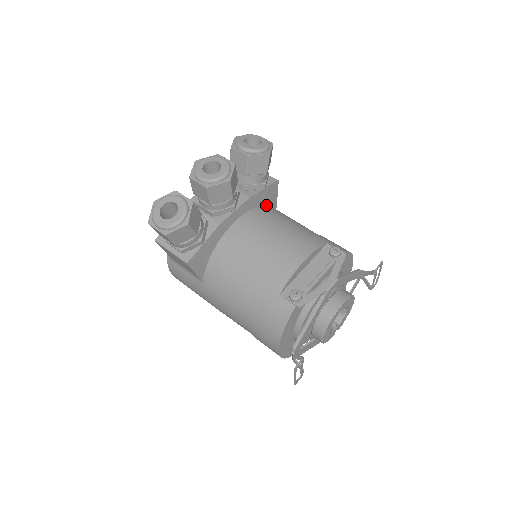
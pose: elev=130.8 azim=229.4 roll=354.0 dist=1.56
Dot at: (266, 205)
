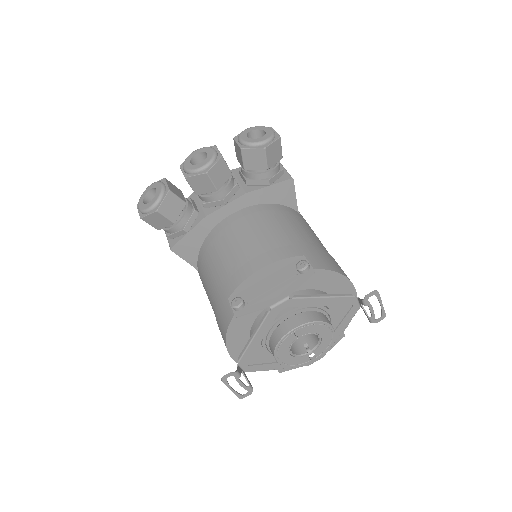
Dot at: (277, 204)
